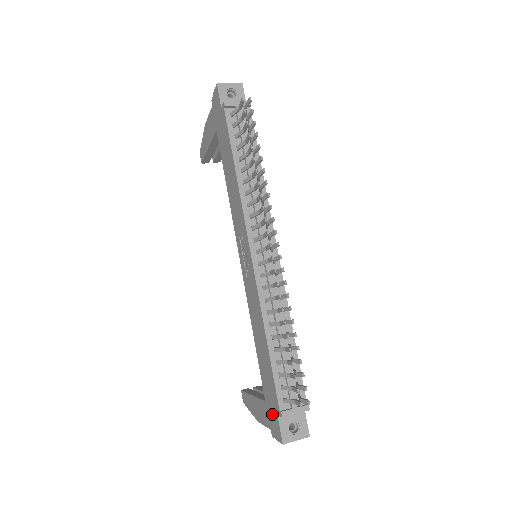
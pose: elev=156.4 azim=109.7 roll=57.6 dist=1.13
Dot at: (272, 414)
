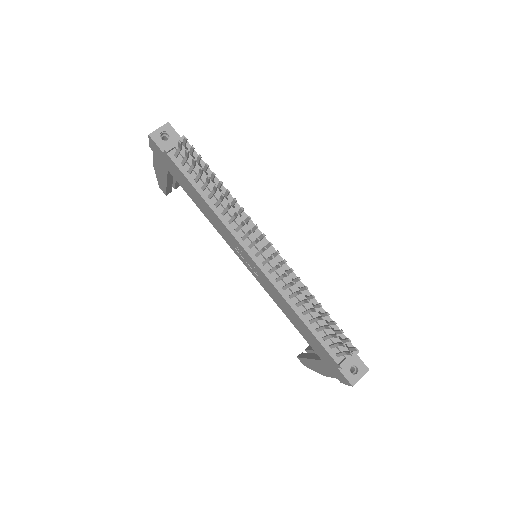
Dot at: (333, 368)
